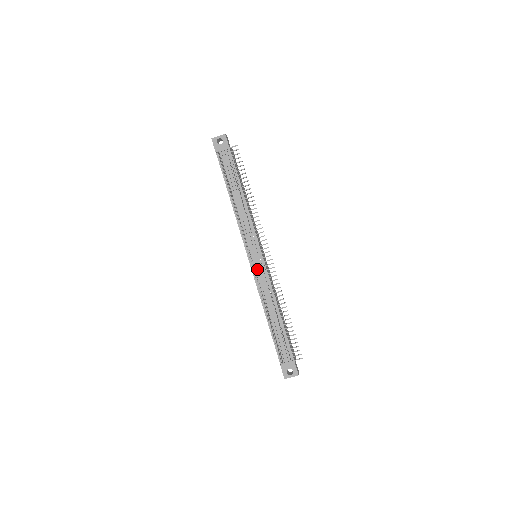
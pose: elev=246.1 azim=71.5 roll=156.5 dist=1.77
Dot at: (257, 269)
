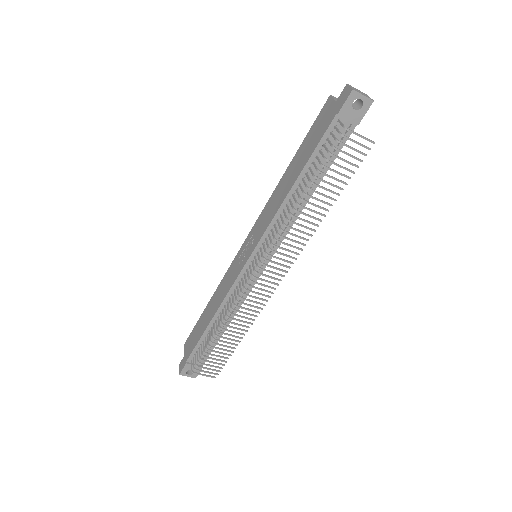
Dot at: occluded
